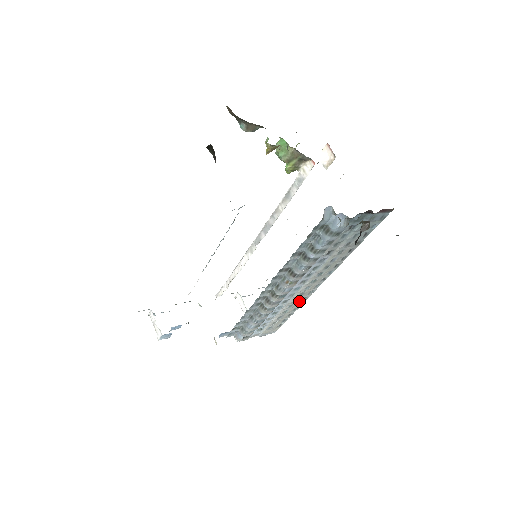
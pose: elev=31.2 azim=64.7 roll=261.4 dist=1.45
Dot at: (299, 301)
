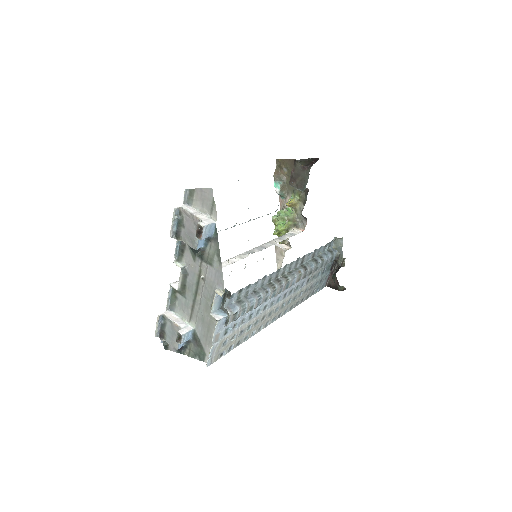
Dot at: (258, 326)
